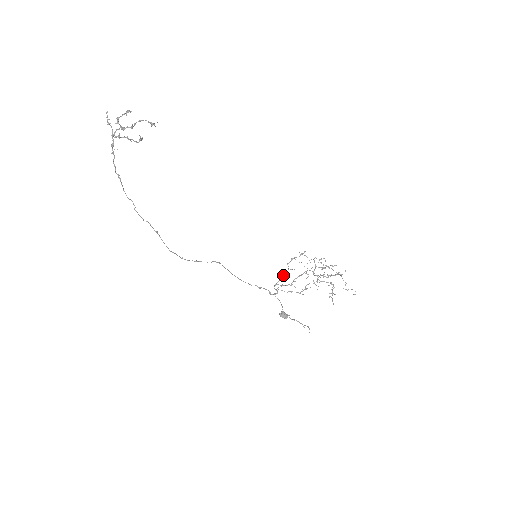
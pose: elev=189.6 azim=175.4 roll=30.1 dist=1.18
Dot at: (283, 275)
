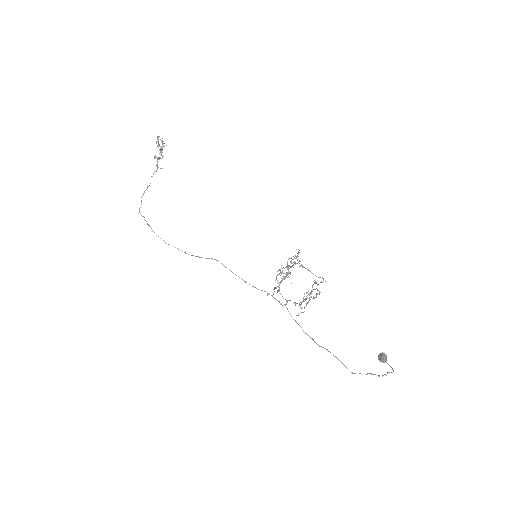
Dot at: occluded
